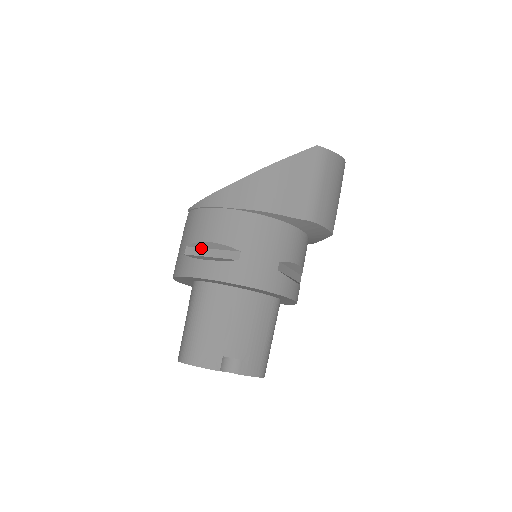
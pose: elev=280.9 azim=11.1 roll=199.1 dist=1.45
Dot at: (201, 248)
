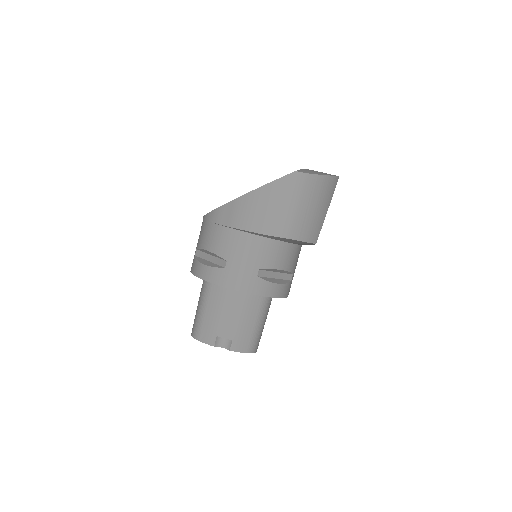
Dot at: (205, 253)
